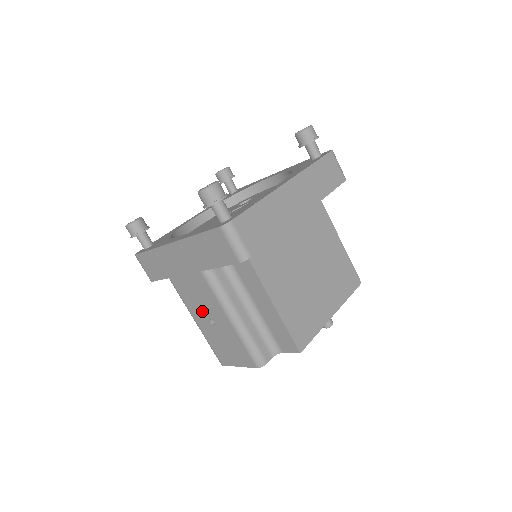
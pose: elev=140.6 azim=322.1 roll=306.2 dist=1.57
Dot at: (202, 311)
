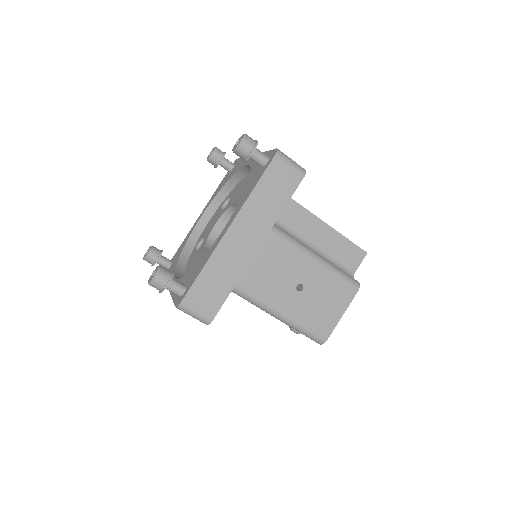
Dot at: (285, 286)
